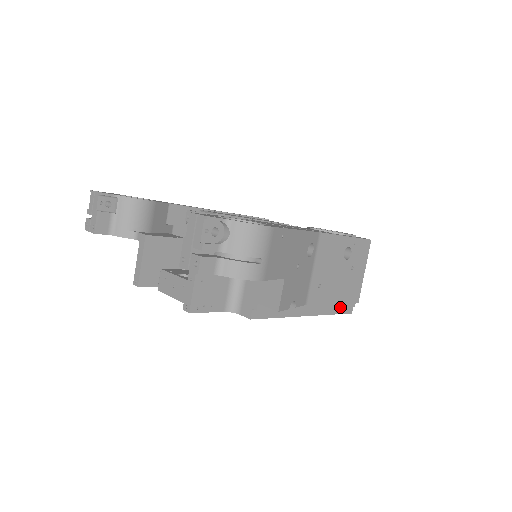
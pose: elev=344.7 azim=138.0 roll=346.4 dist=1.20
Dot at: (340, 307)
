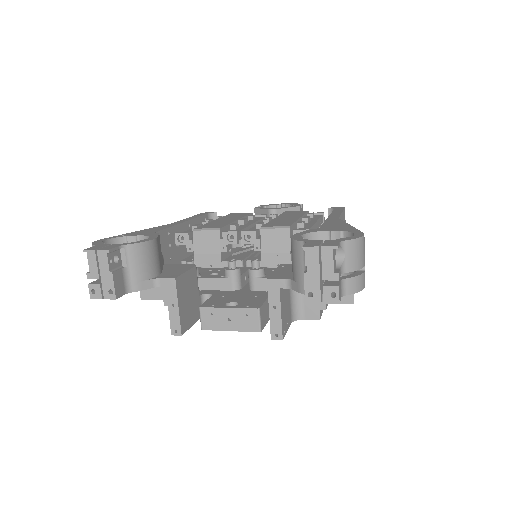
Dot at: occluded
